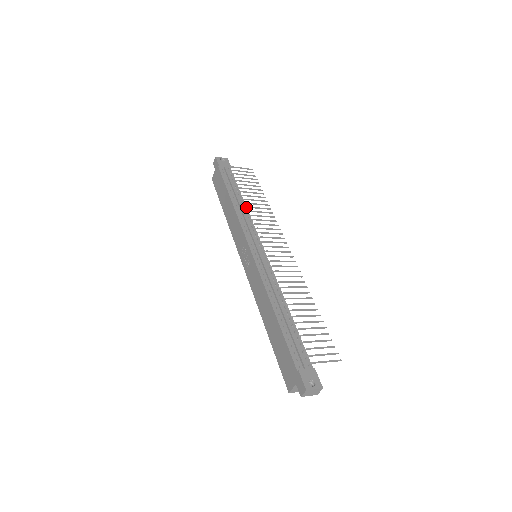
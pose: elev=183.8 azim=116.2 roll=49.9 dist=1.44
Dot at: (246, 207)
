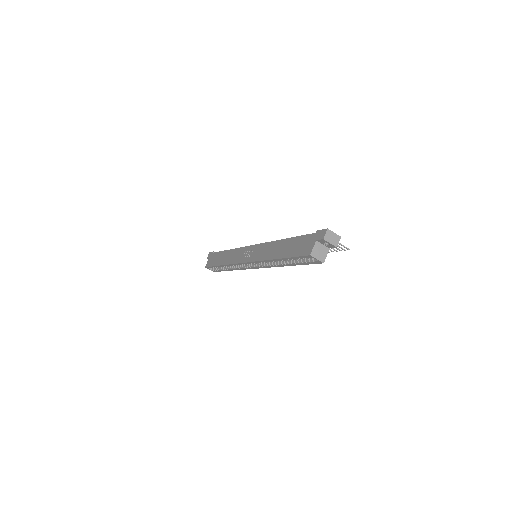
Dot at: occluded
